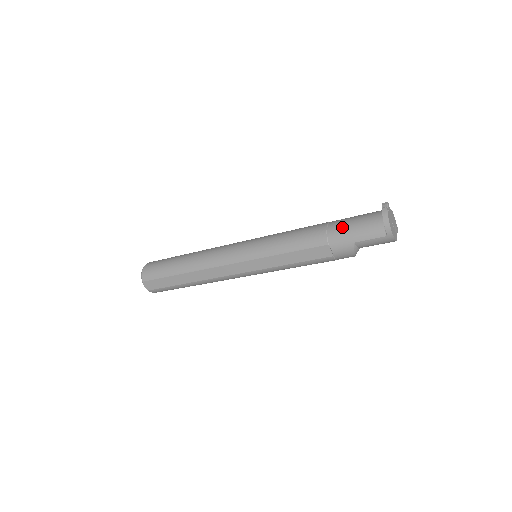
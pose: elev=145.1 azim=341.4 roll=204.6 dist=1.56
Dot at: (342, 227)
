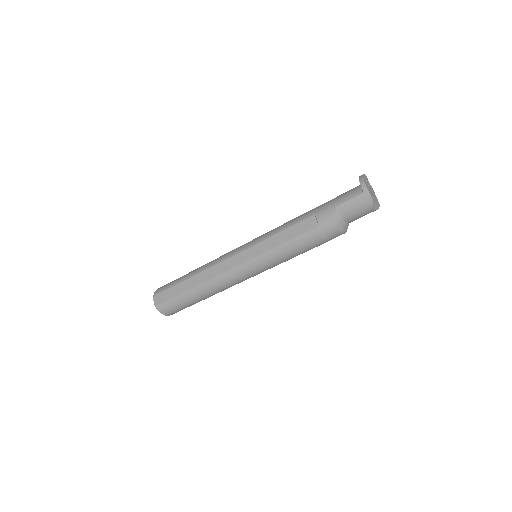
Dot at: occluded
